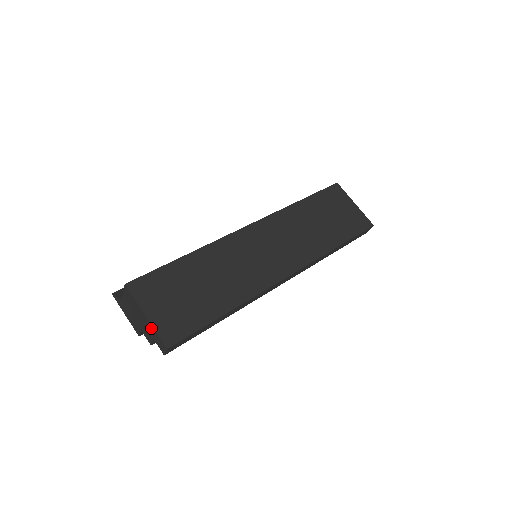
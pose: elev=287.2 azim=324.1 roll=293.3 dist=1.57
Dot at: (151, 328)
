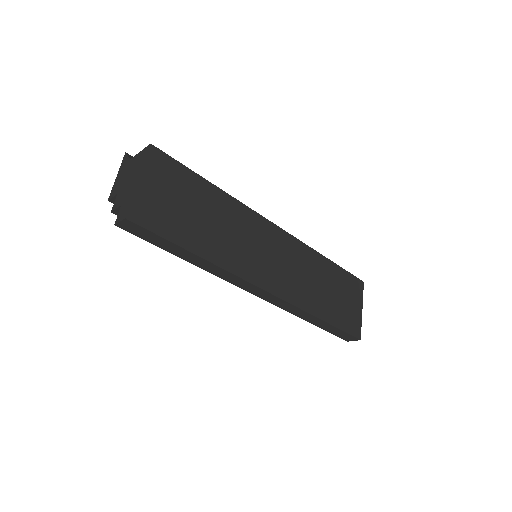
Dot at: (131, 193)
